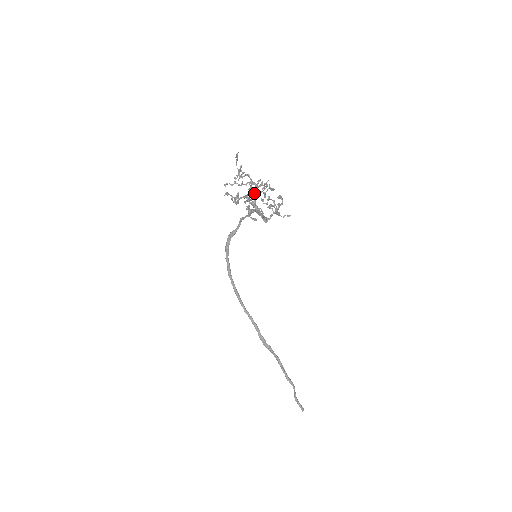
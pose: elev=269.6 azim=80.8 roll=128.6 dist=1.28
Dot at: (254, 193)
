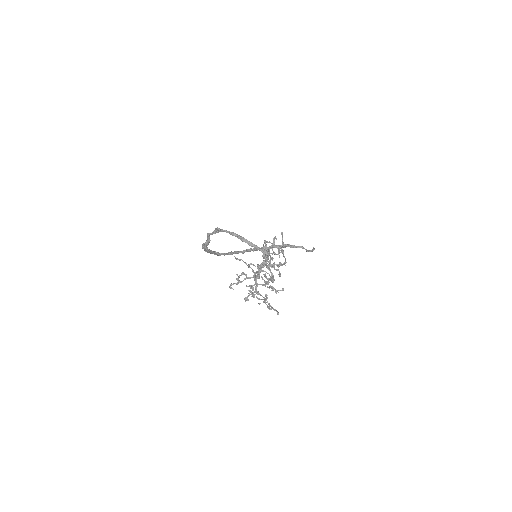
Dot at: occluded
